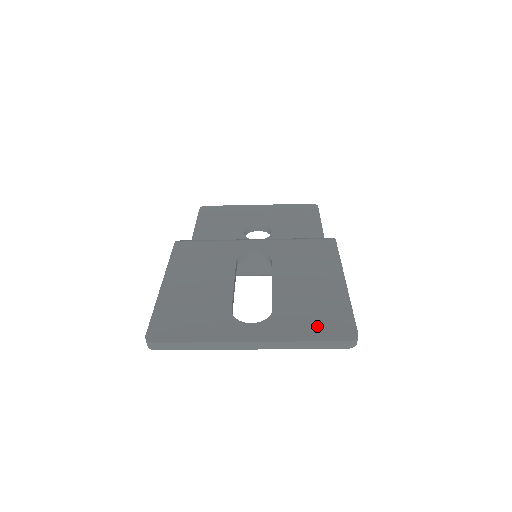
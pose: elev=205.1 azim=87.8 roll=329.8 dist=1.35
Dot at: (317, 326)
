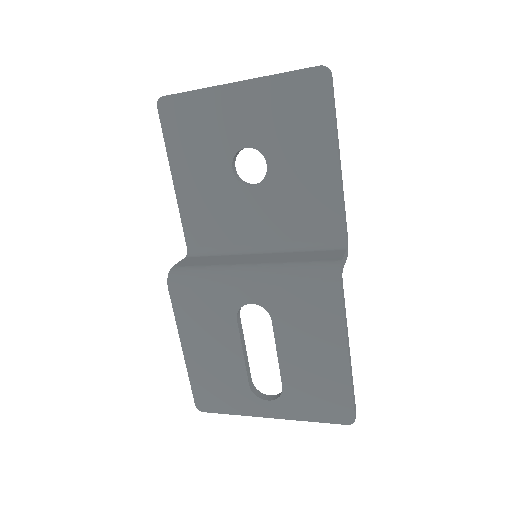
Dot at: (321, 409)
